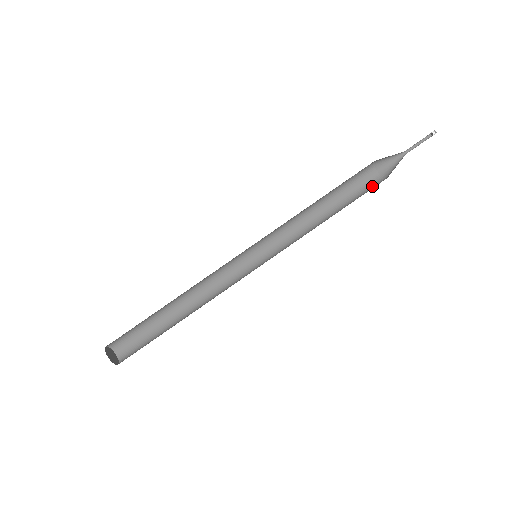
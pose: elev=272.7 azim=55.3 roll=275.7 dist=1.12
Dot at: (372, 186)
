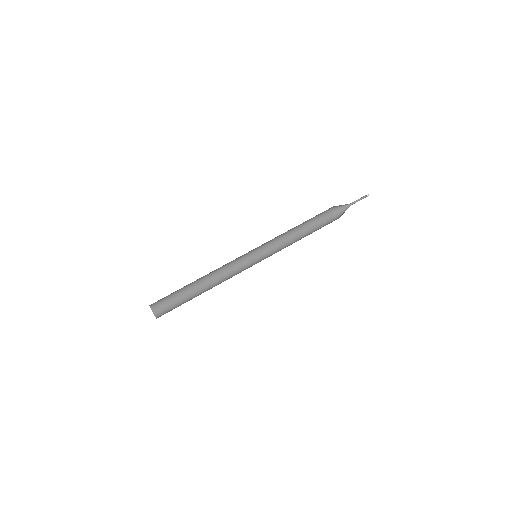
Dot at: (330, 222)
